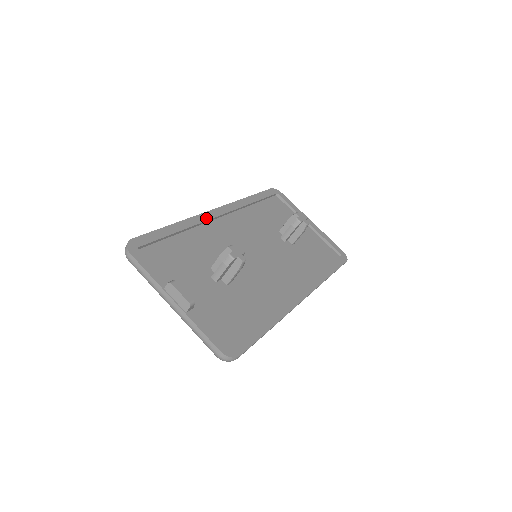
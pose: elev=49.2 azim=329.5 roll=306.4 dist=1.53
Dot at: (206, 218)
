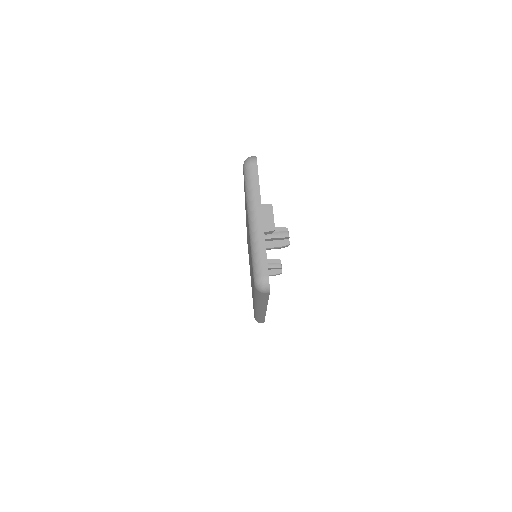
Dot at: occluded
